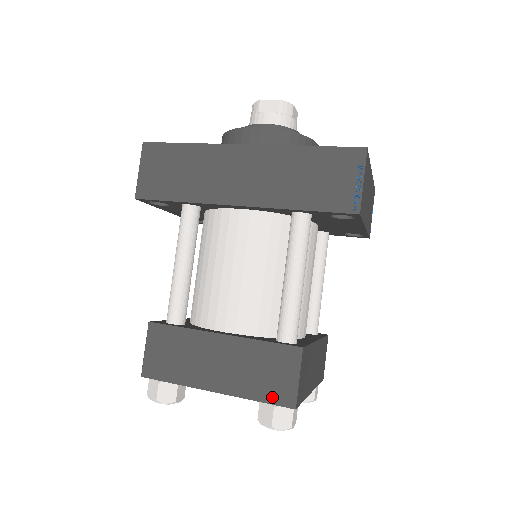
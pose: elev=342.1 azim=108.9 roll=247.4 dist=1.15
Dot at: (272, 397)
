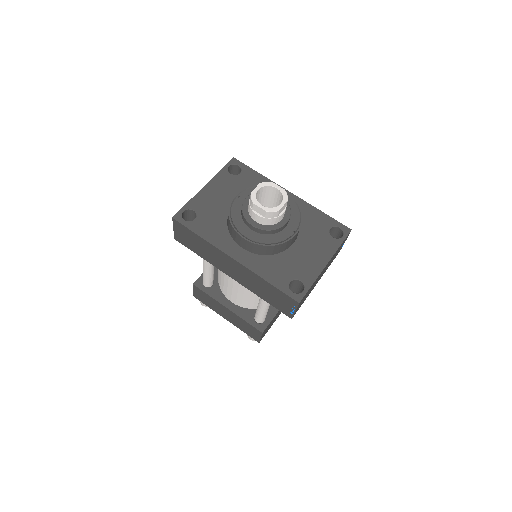
Dot at: (250, 335)
